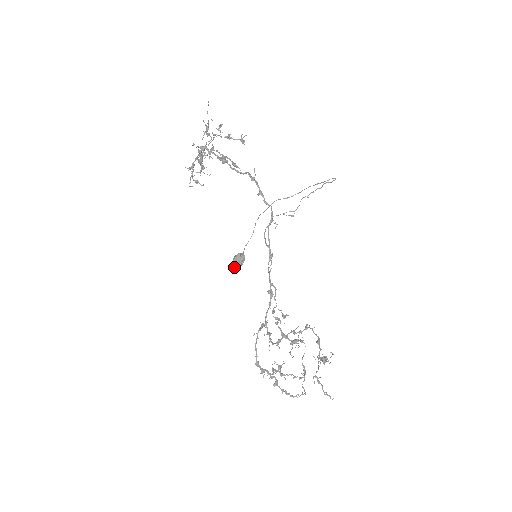
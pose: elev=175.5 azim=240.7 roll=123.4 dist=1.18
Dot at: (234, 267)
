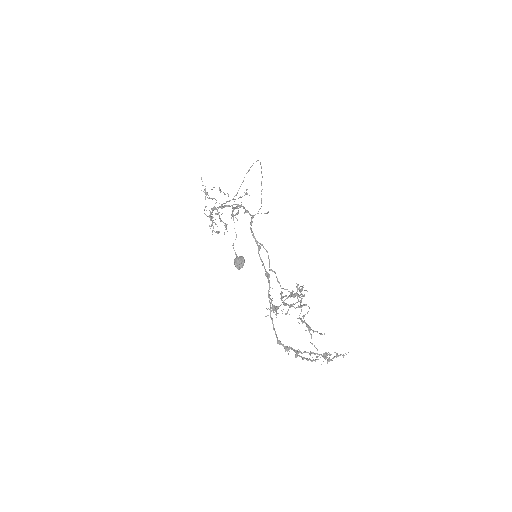
Dot at: occluded
